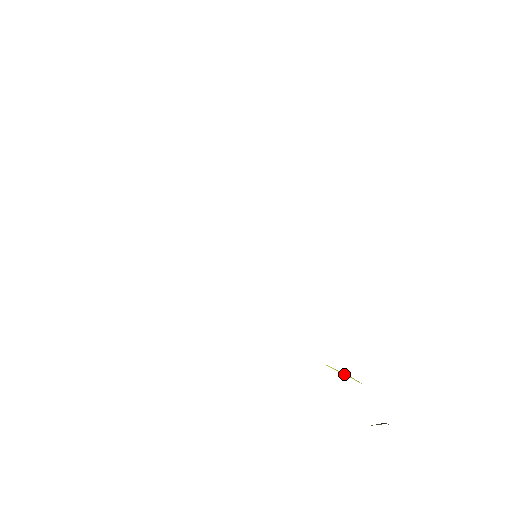
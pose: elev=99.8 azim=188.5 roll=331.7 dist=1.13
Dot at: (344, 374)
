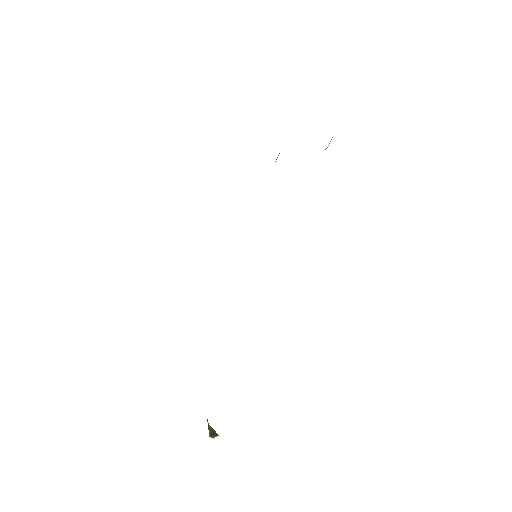
Dot at: occluded
